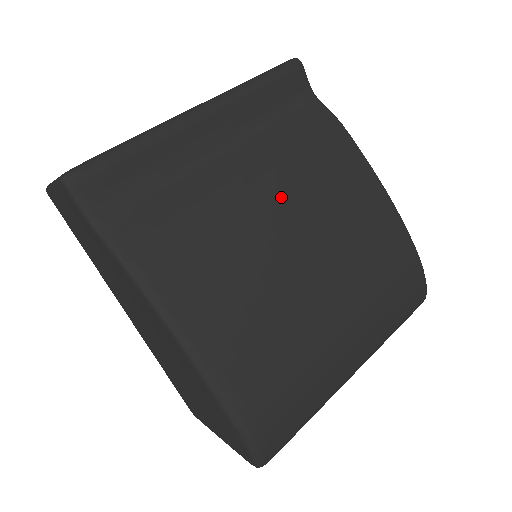
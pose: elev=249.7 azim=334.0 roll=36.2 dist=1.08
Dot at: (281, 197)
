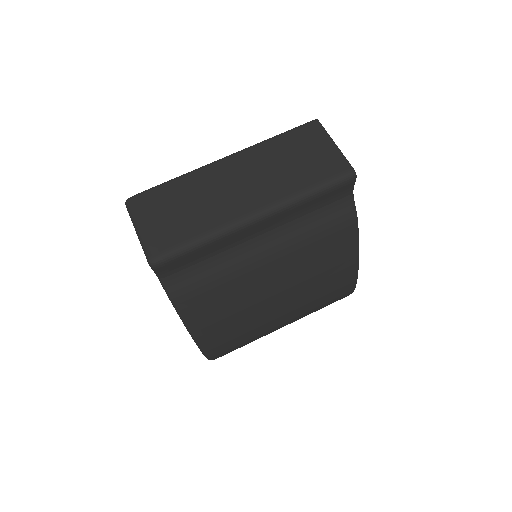
Dot at: (285, 270)
